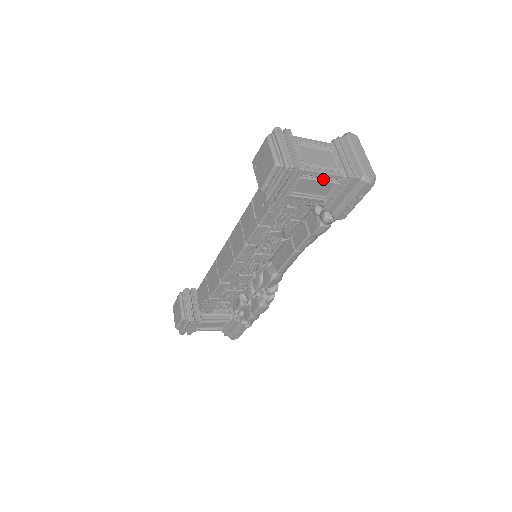
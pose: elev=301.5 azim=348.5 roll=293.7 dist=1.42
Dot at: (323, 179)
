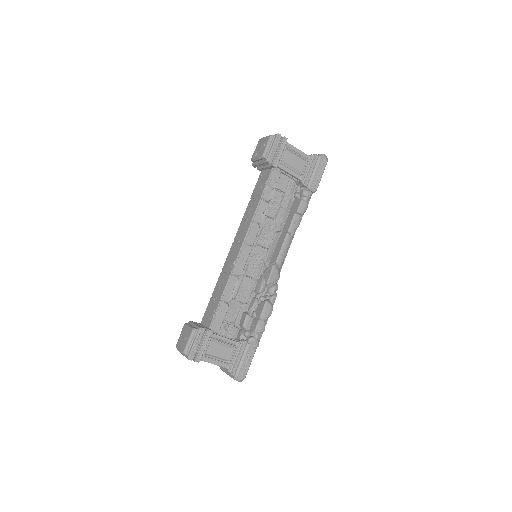
Dot at: (298, 155)
